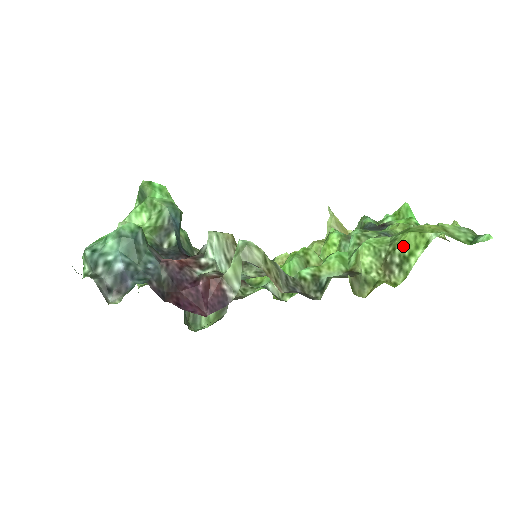
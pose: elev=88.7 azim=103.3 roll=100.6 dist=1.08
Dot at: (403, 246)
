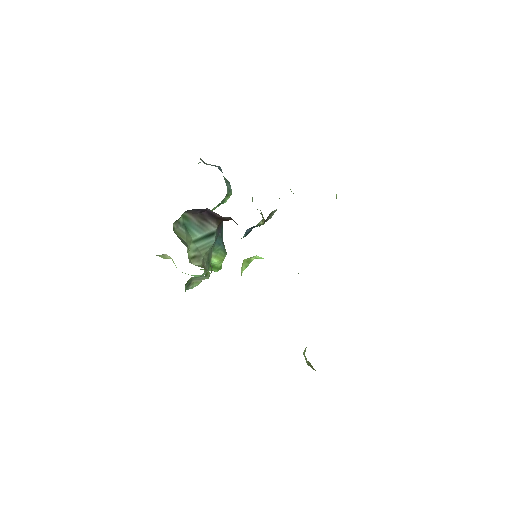
Dot at: occluded
